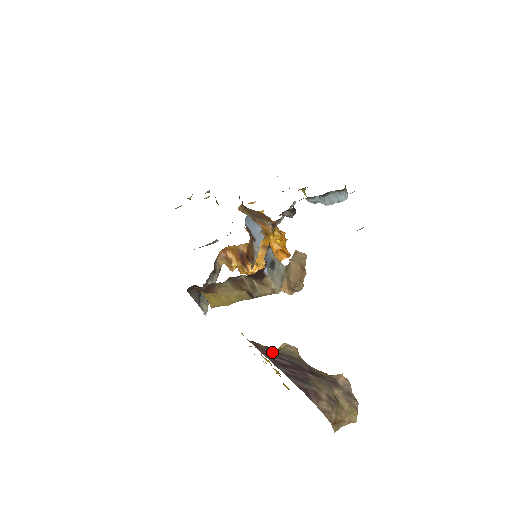
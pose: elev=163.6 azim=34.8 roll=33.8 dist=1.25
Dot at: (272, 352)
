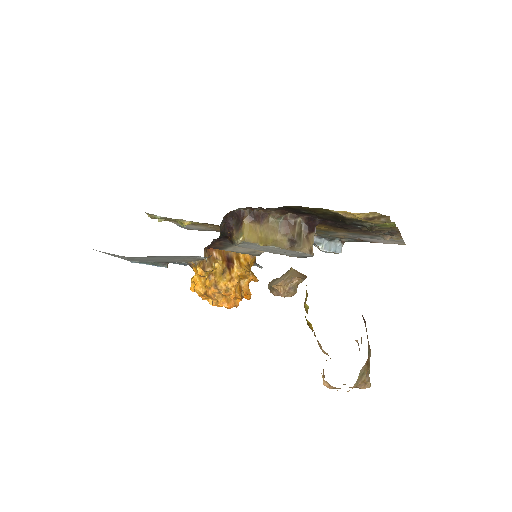
Dot at: occluded
